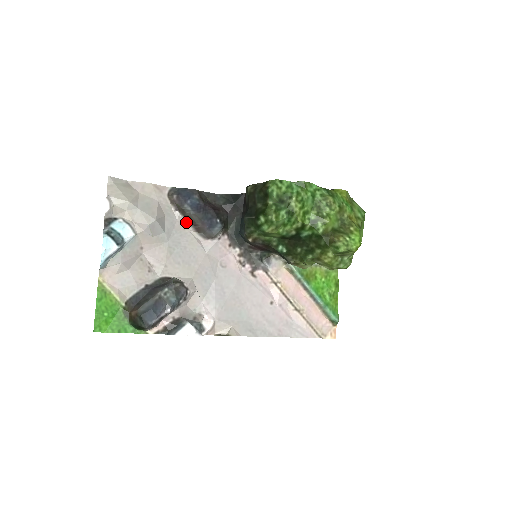
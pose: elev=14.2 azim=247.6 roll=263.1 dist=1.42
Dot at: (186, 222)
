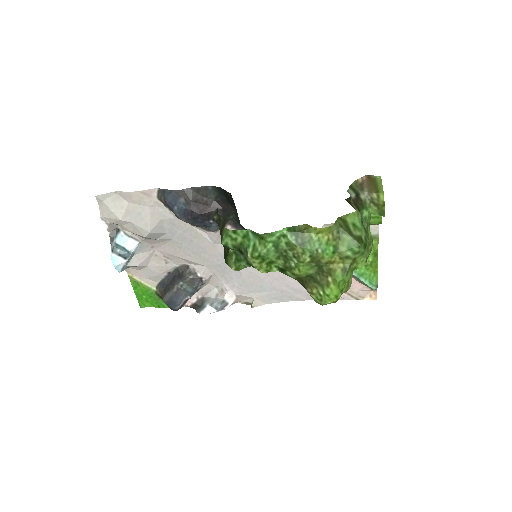
Dot at: occluded
